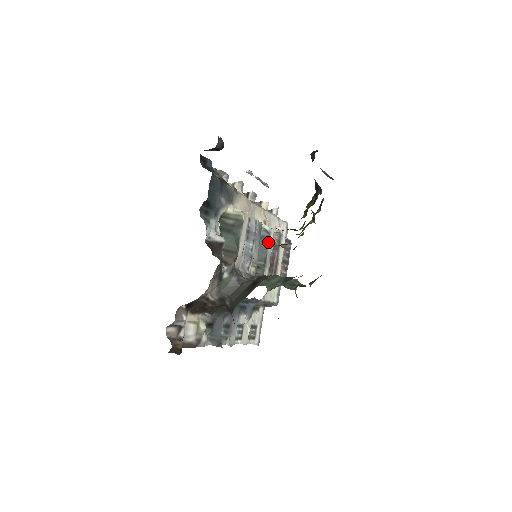
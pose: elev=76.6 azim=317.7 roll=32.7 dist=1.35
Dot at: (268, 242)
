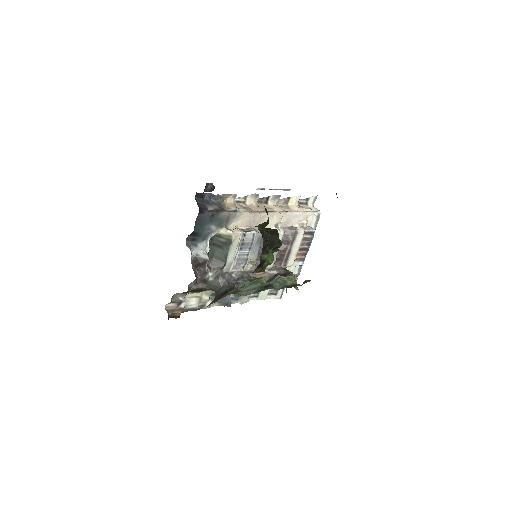
Dot at: occluded
